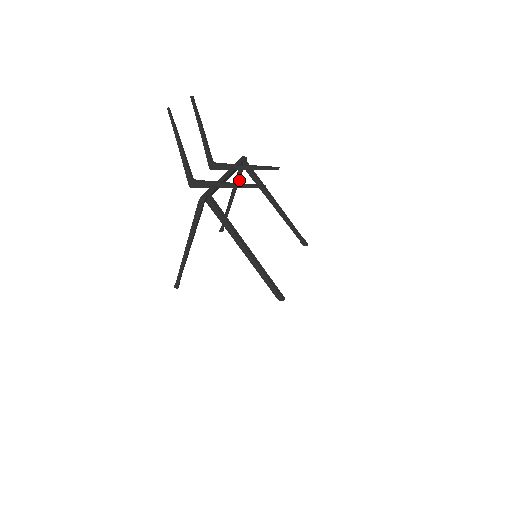
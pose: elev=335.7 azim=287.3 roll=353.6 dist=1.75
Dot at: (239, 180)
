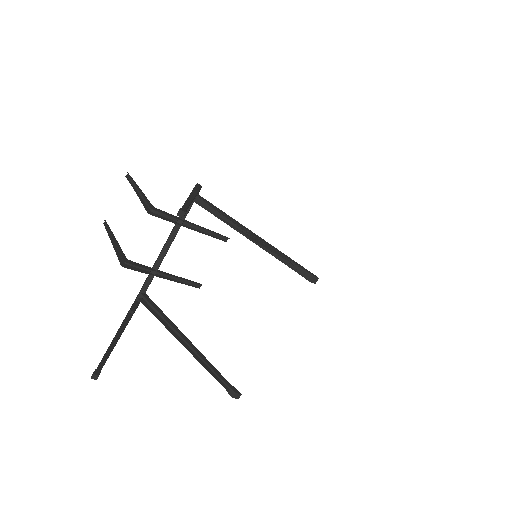
Dot at: occluded
